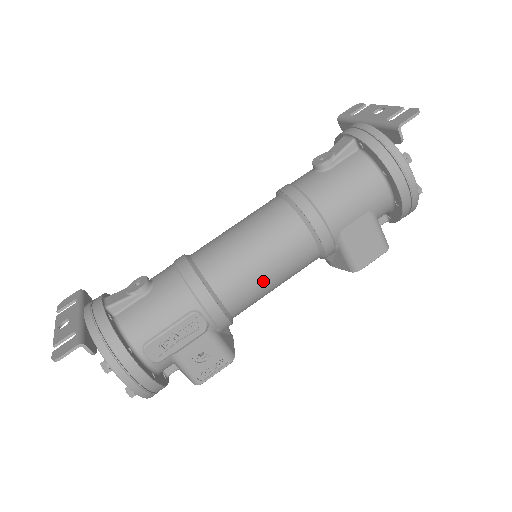
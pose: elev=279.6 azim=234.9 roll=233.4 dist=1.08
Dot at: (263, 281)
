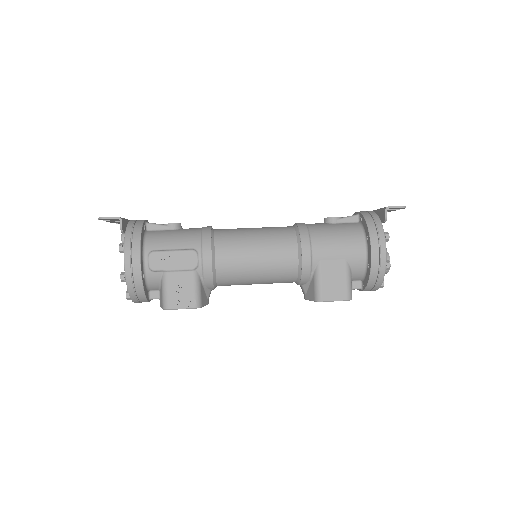
Dot at: (250, 262)
